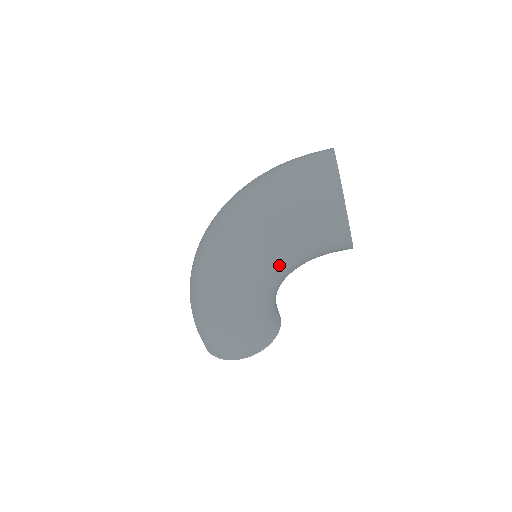
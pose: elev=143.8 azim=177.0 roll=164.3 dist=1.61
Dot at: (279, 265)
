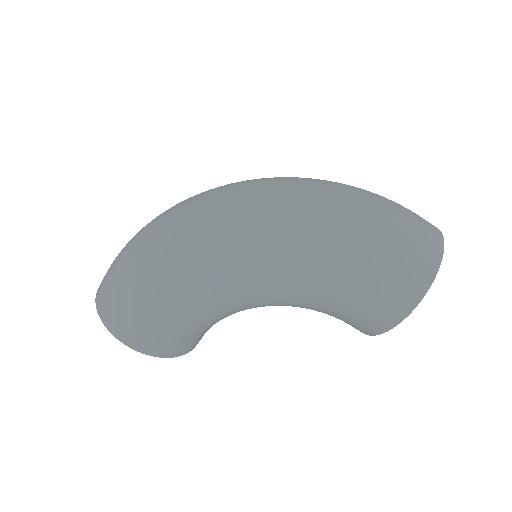
Dot at: (297, 292)
